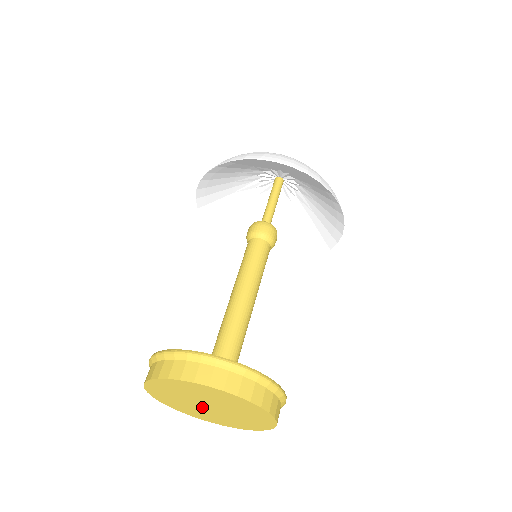
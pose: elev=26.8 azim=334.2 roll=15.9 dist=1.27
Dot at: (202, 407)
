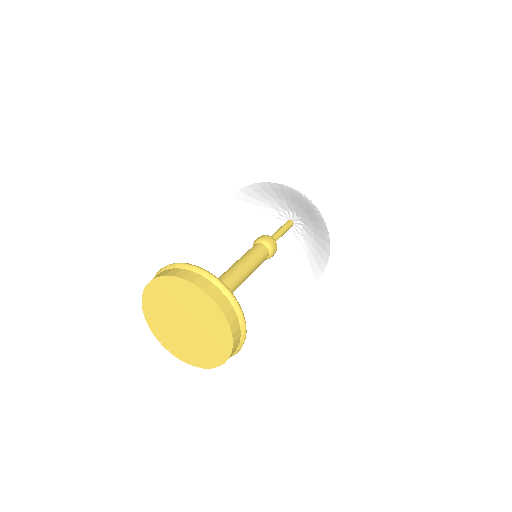
Dot at: (176, 321)
